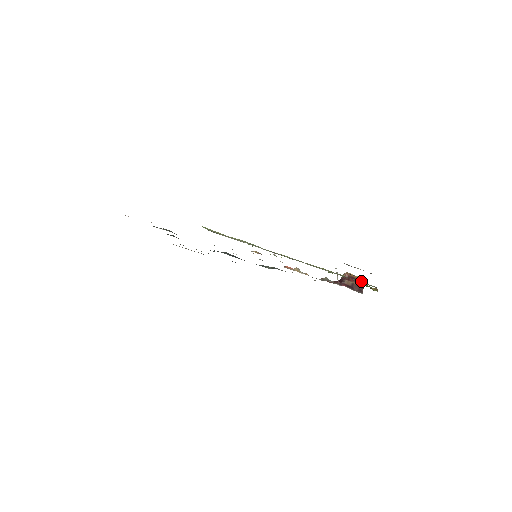
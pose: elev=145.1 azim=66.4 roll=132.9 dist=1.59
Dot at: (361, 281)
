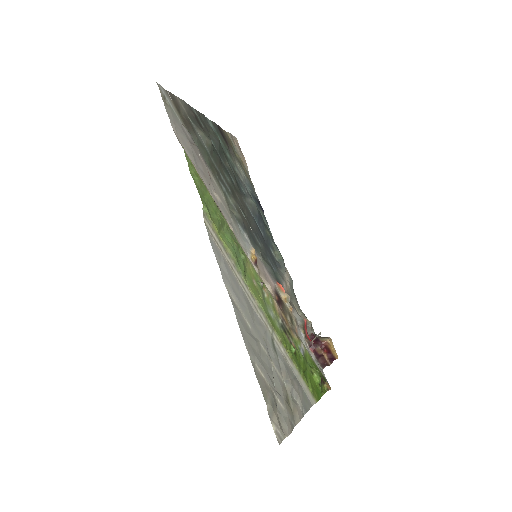
Dot at: (334, 359)
